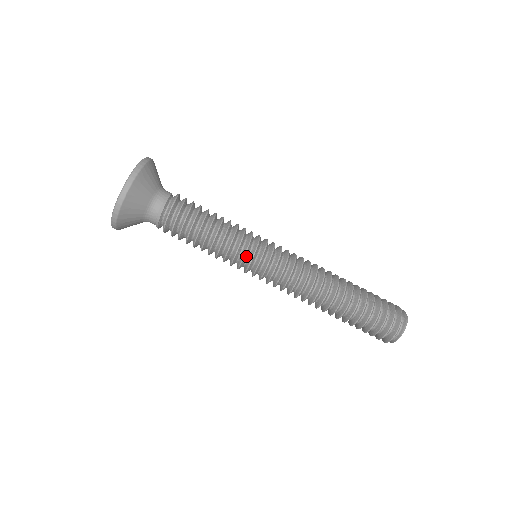
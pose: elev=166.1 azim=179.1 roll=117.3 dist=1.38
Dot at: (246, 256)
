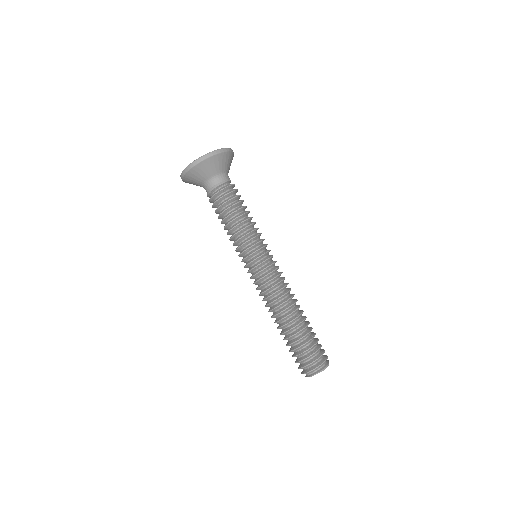
Dot at: (250, 249)
